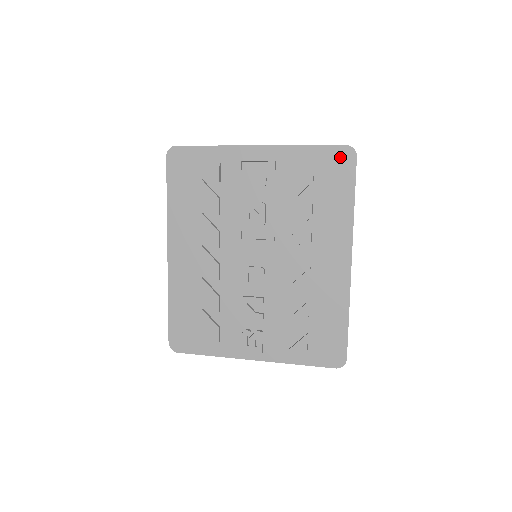
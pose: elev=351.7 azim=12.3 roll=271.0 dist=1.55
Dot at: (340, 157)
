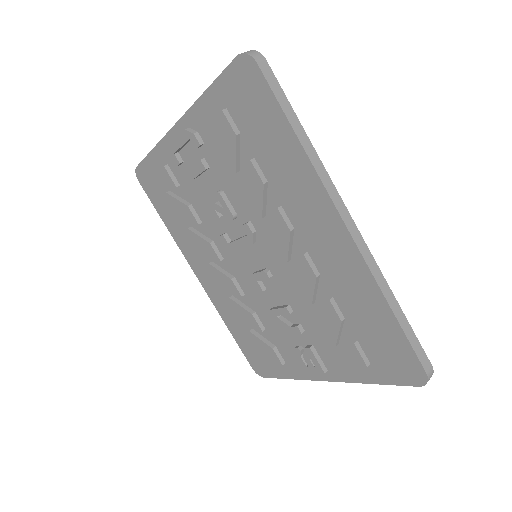
Dot at: (242, 79)
